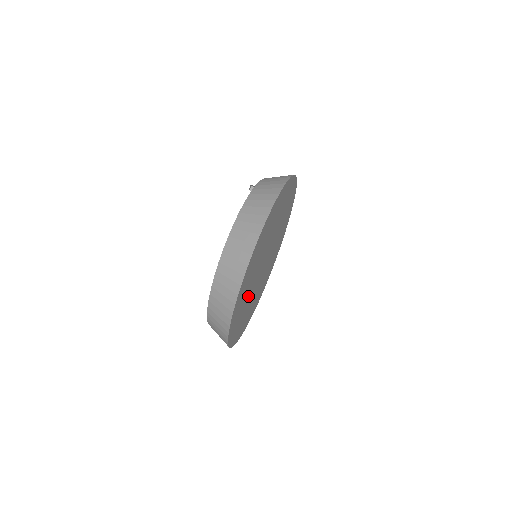
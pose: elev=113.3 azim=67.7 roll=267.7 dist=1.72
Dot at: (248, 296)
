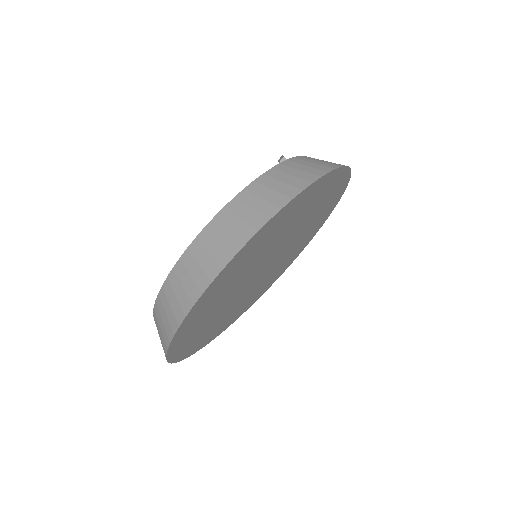
Dot at: (220, 310)
